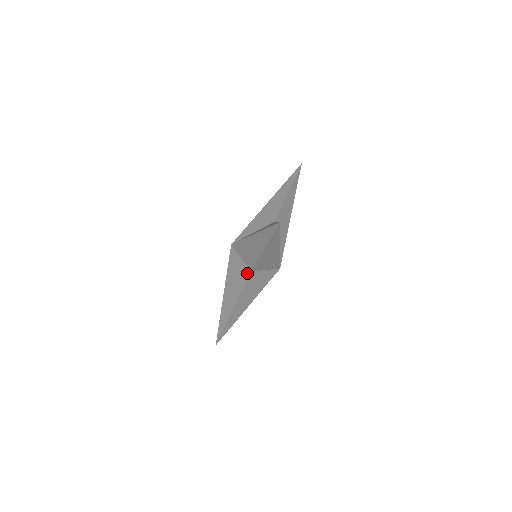
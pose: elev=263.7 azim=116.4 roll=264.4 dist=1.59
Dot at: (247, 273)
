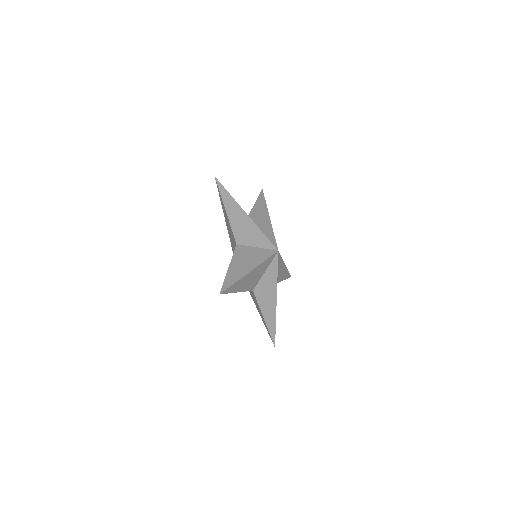
Dot at: occluded
